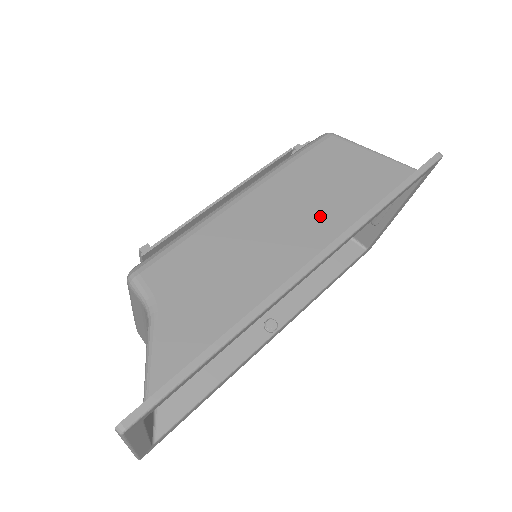
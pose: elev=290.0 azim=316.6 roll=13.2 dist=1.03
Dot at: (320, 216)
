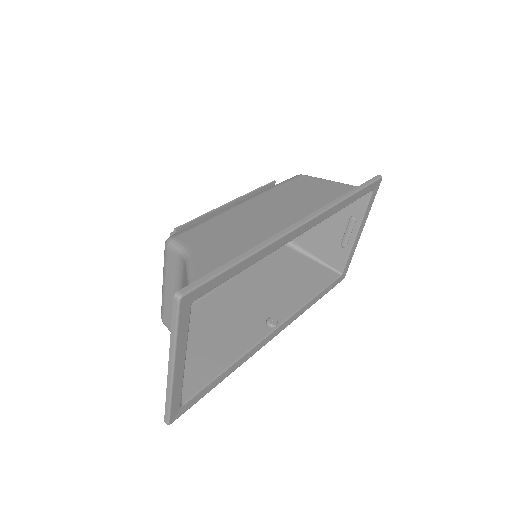
Dot at: (302, 209)
